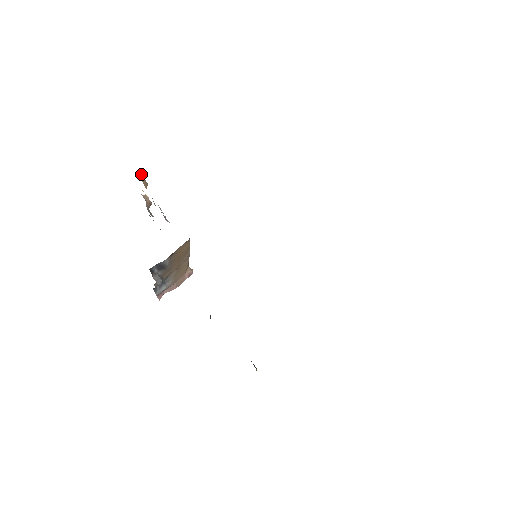
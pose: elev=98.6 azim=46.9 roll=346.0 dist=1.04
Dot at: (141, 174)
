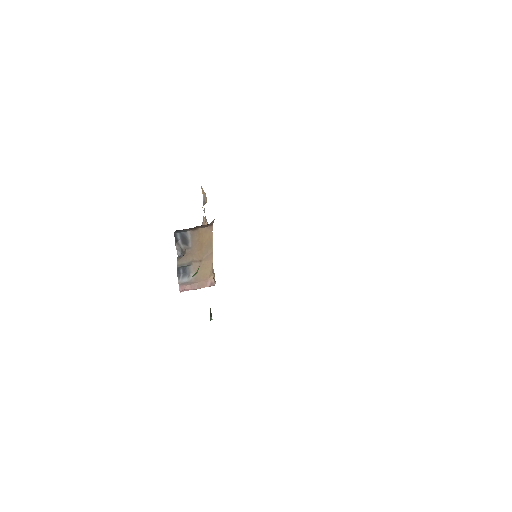
Dot at: (205, 193)
